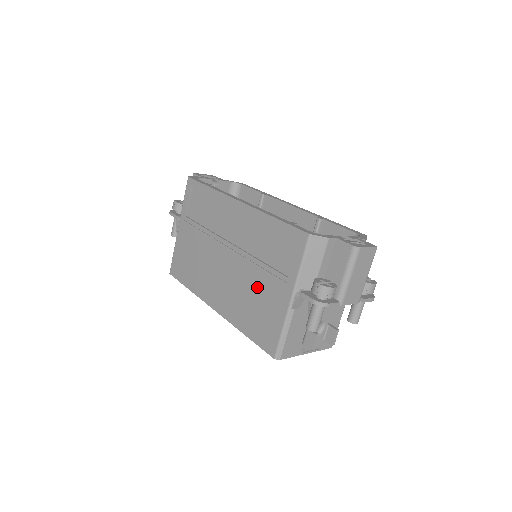
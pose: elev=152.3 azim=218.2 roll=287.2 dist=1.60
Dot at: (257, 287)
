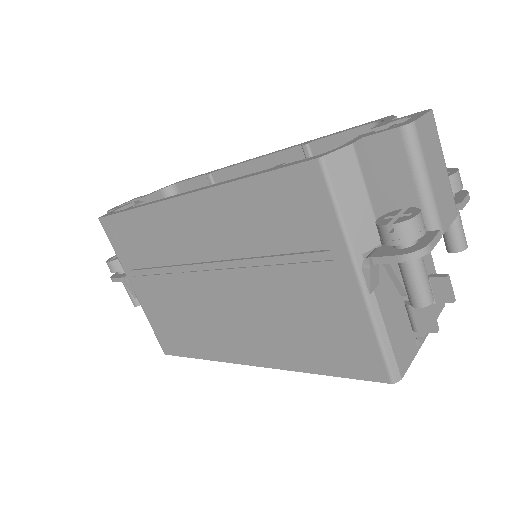
Dot at: (291, 297)
